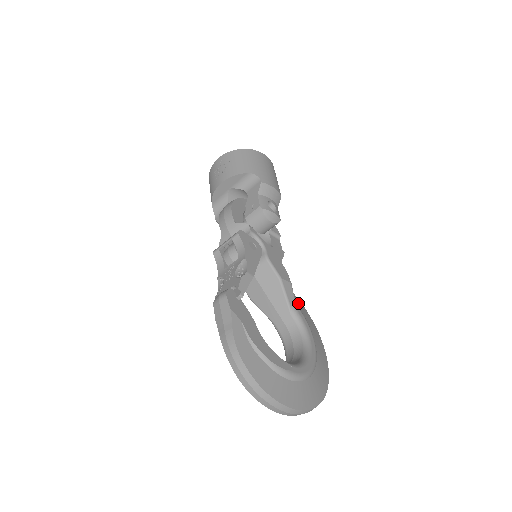
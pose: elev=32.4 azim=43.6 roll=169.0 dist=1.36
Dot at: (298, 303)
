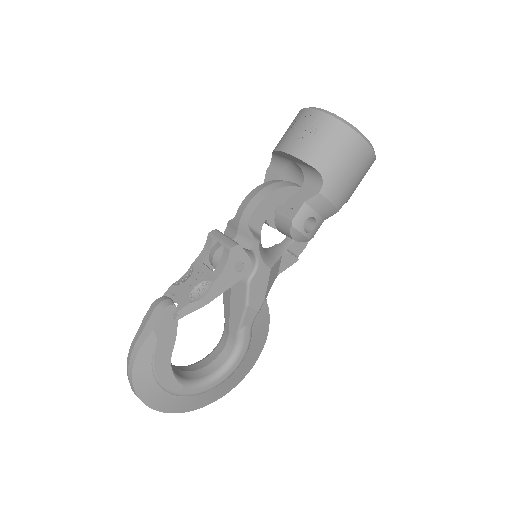
Dot at: (262, 319)
